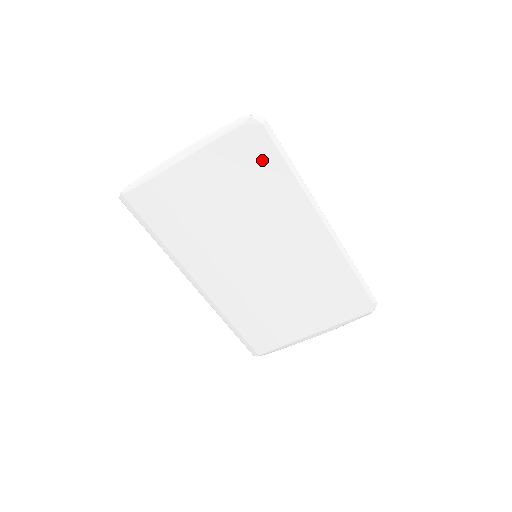
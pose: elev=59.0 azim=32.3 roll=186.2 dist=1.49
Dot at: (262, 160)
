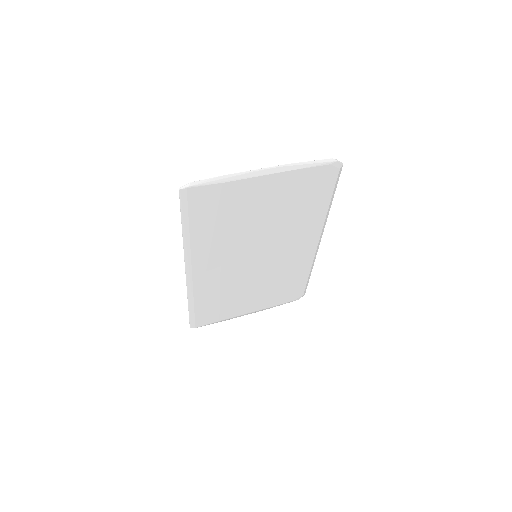
Dot at: (319, 192)
